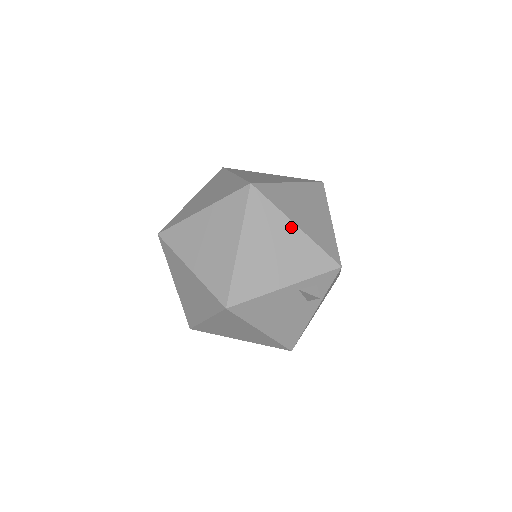
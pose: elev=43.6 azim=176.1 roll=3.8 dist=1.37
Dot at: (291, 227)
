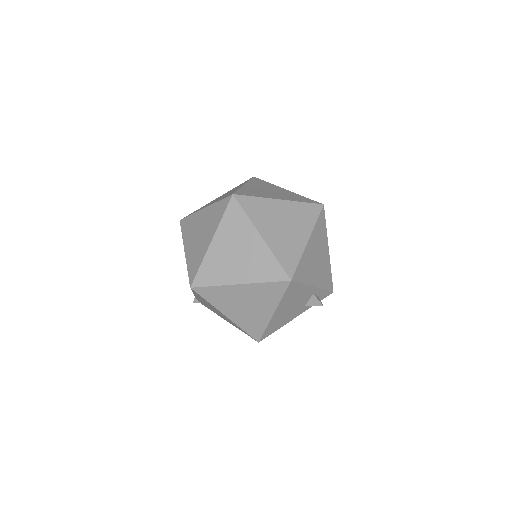
Dot at: (327, 248)
